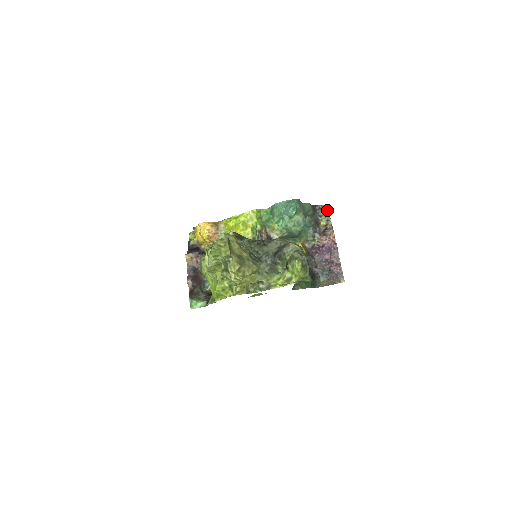
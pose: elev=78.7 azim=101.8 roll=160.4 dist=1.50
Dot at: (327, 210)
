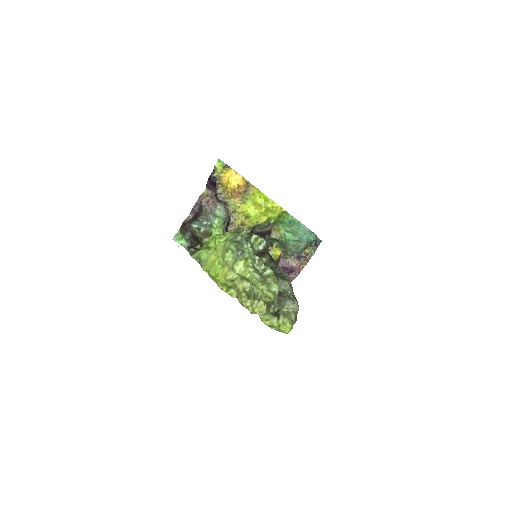
Dot at: (318, 245)
